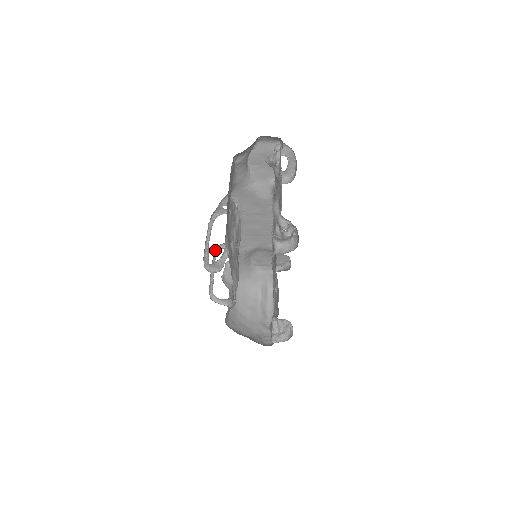
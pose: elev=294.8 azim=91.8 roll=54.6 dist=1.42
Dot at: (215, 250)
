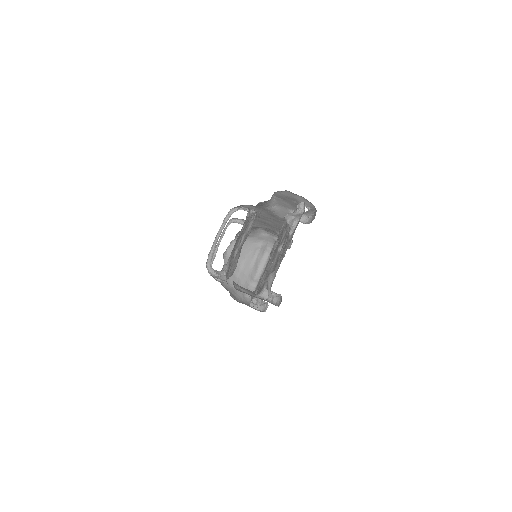
Dot at: (227, 223)
